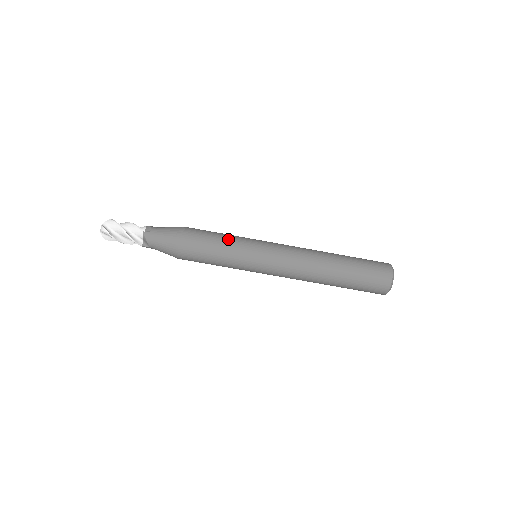
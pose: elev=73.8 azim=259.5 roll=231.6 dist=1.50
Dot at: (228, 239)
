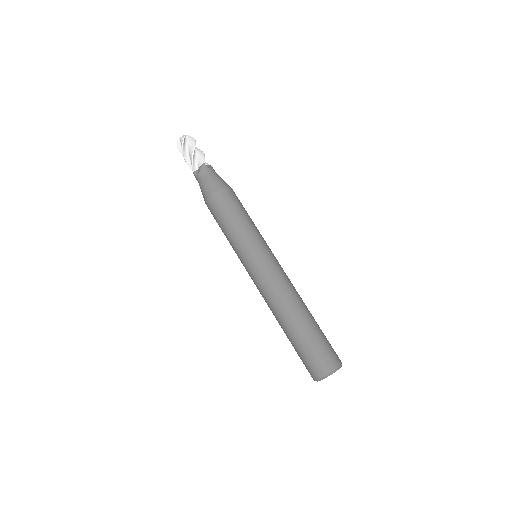
Dot at: (250, 223)
